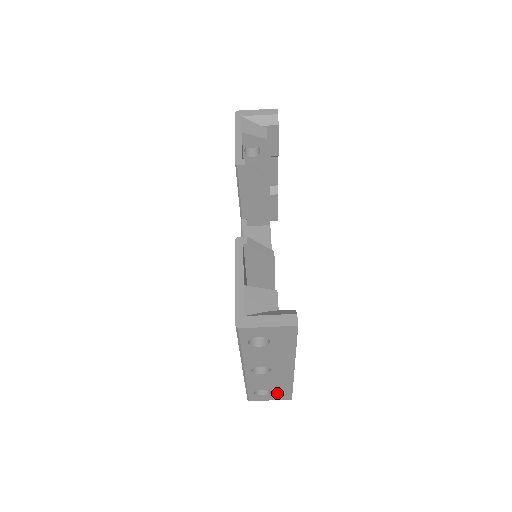
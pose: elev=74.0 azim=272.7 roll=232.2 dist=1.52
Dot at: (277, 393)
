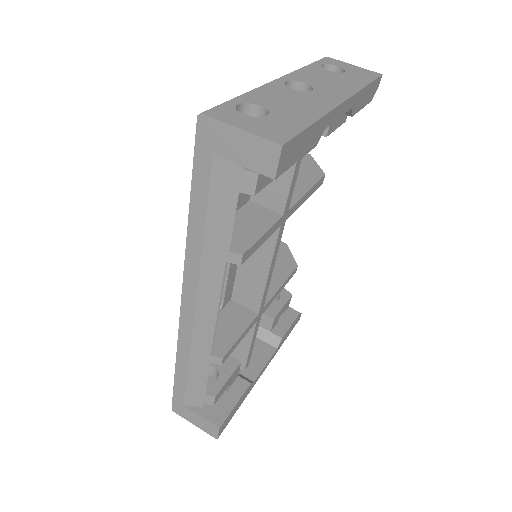
Dot at: (273, 122)
